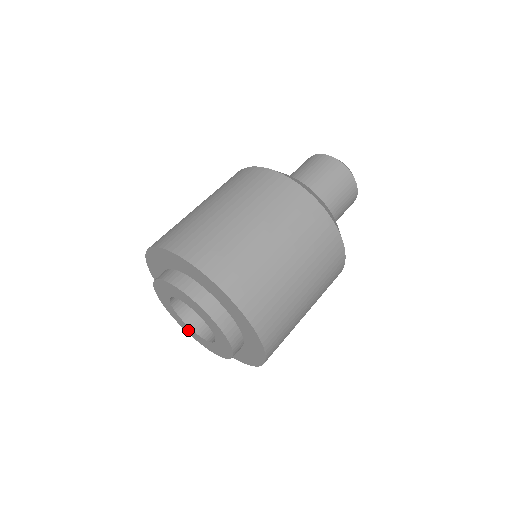
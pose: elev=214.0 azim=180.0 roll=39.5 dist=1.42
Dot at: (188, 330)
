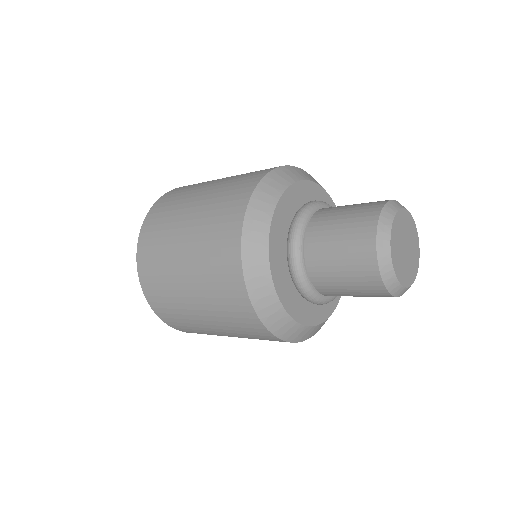
Dot at: occluded
